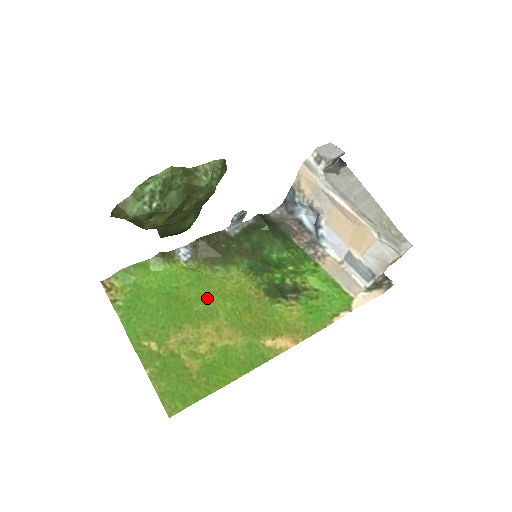
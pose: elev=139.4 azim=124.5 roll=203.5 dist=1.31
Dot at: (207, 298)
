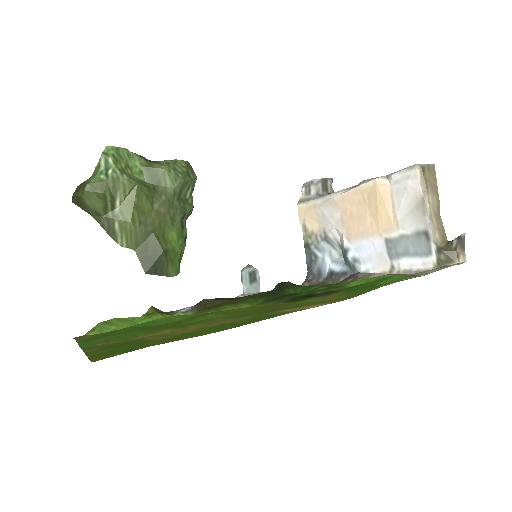
Dot at: (203, 317)
